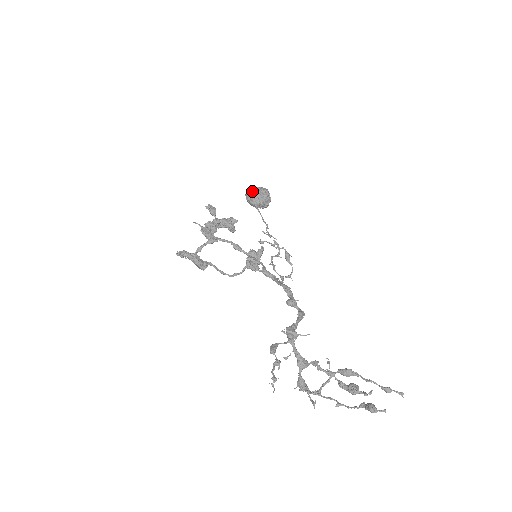
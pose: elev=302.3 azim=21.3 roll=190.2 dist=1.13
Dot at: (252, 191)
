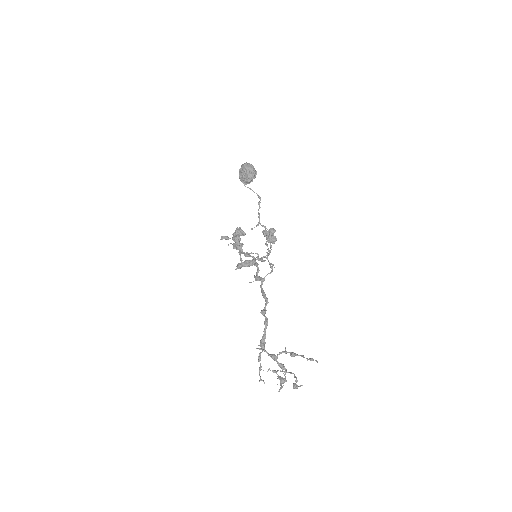
Dot at: (239, 177)
